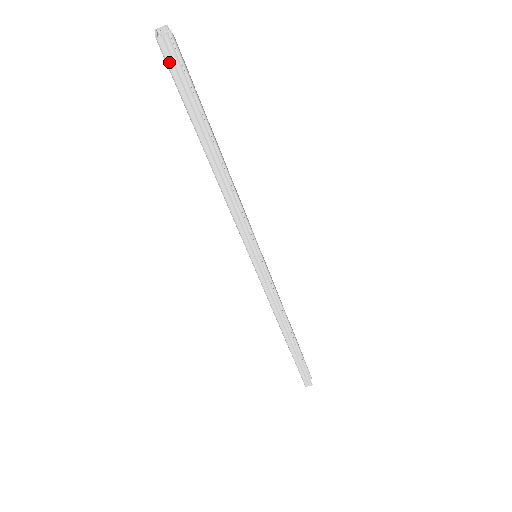
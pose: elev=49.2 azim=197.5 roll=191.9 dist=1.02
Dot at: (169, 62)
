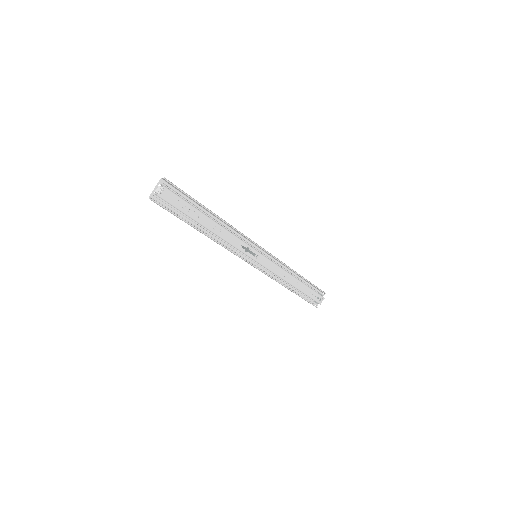
Dot at: (159, 204)
